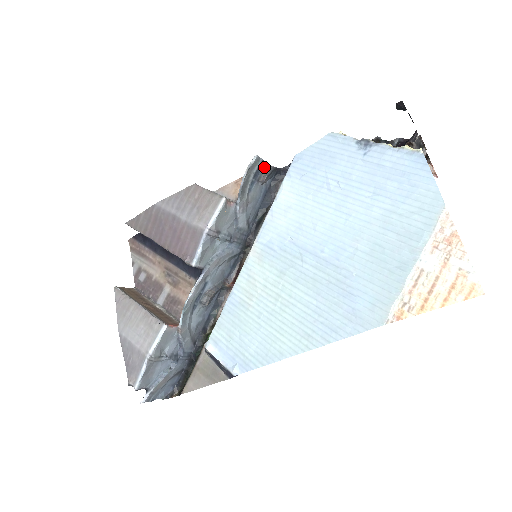
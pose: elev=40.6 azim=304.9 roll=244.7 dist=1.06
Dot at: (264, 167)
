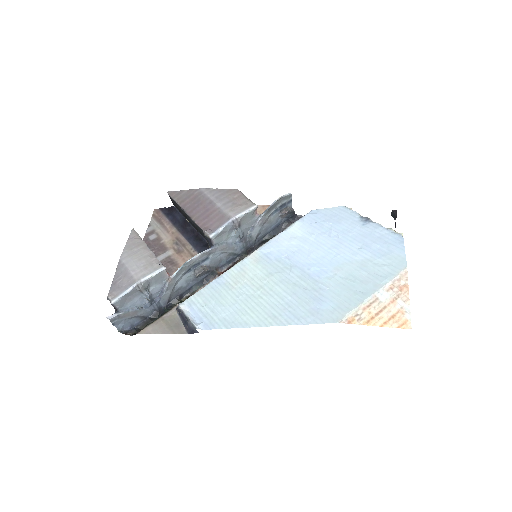
Dot at: (289, 205)
